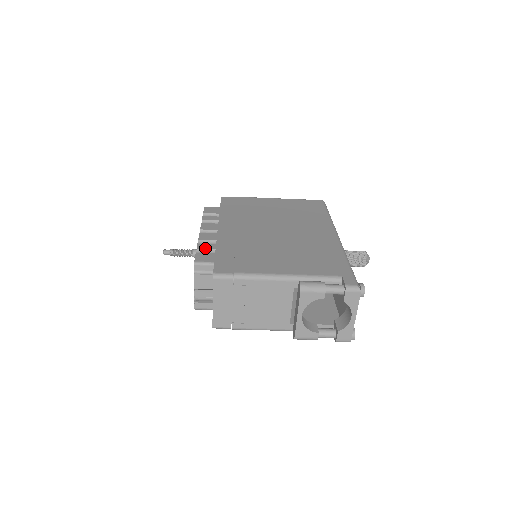
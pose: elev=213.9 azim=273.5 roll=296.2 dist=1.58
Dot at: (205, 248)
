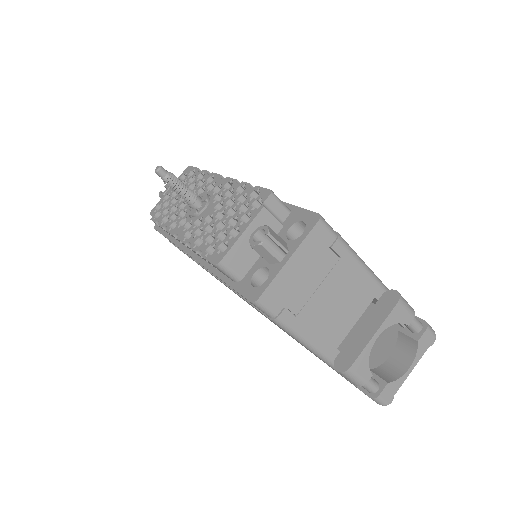
Dot at: occluded
